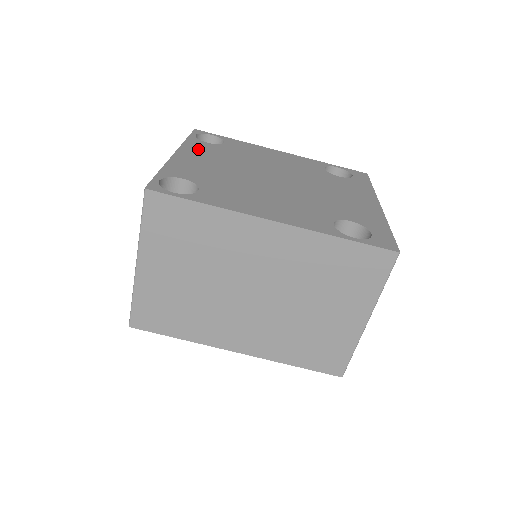
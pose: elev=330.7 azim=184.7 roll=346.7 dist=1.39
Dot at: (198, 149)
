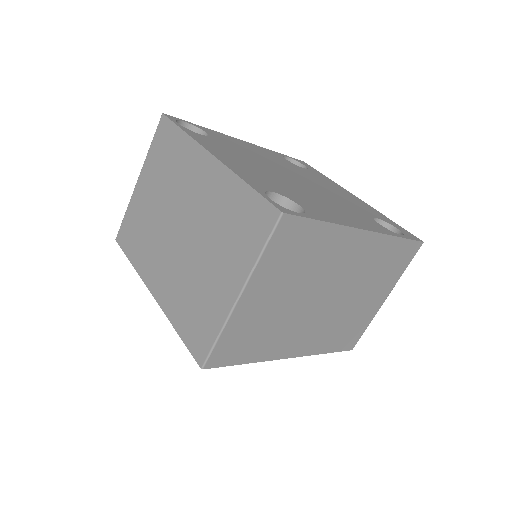
Dot at: (212, 145)
